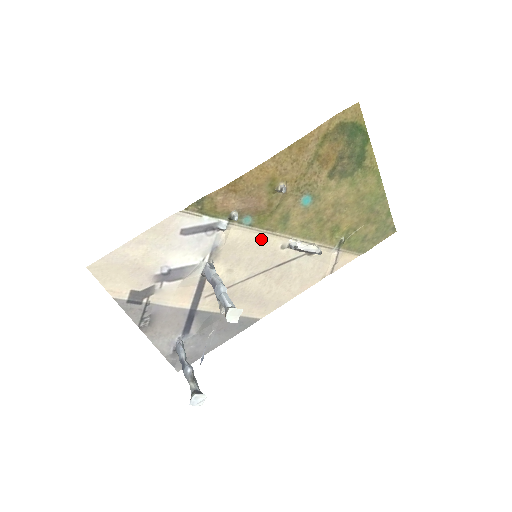
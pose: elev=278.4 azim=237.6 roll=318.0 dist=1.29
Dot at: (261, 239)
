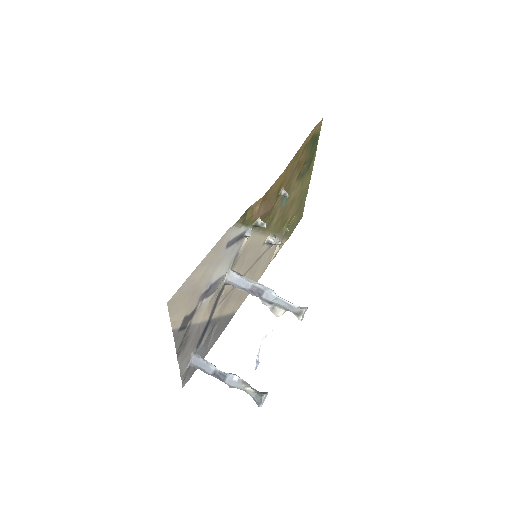
Dot at: (257, 240)
